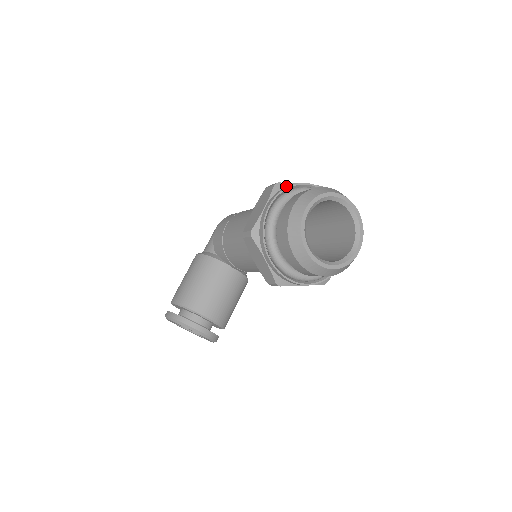
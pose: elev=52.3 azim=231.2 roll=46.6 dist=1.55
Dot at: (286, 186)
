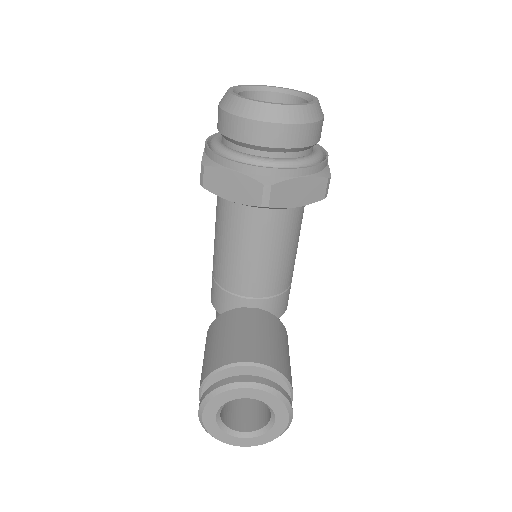
Dot at: occluded
